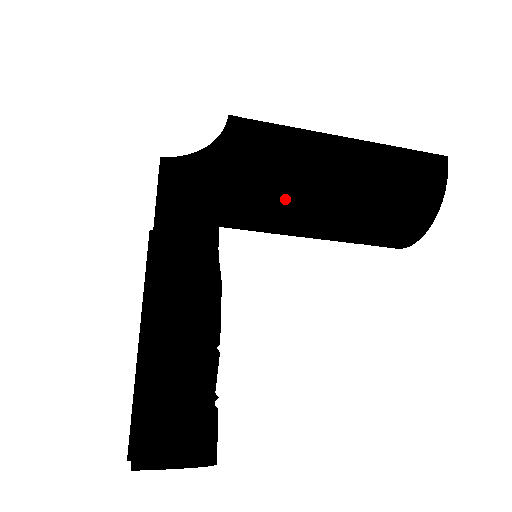
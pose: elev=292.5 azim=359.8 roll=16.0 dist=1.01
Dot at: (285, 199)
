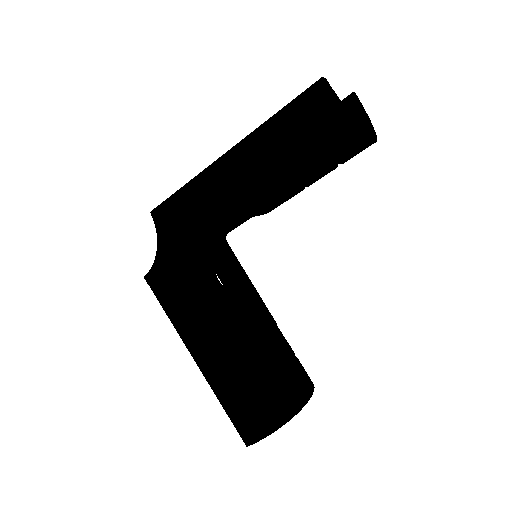
Dot at: (234, 221)
